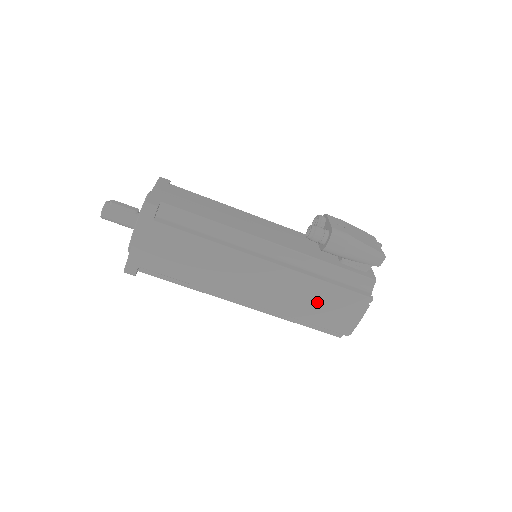
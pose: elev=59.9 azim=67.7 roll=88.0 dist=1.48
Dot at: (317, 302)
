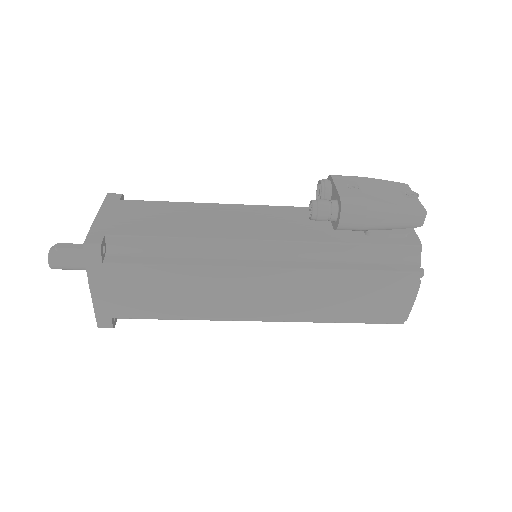
Dot at: (349, 297)
